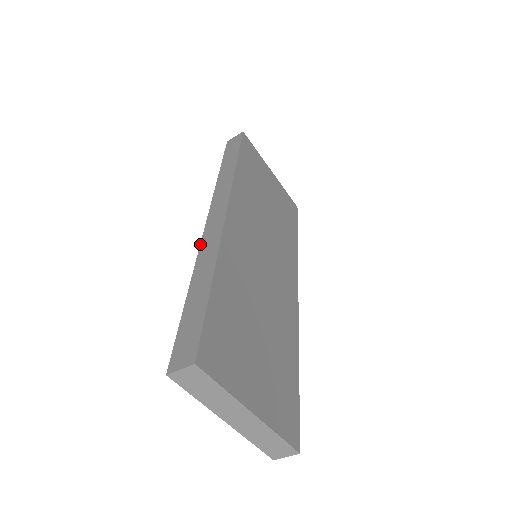
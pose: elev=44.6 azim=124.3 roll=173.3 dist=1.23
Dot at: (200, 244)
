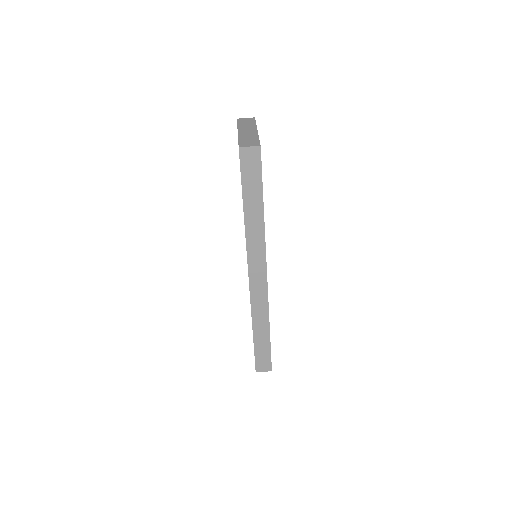
Dot at: occluded
